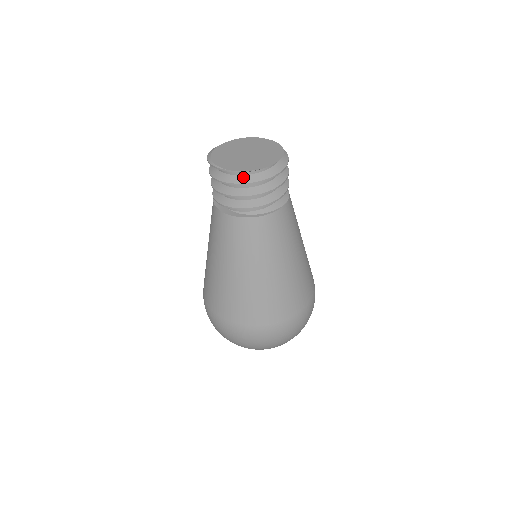
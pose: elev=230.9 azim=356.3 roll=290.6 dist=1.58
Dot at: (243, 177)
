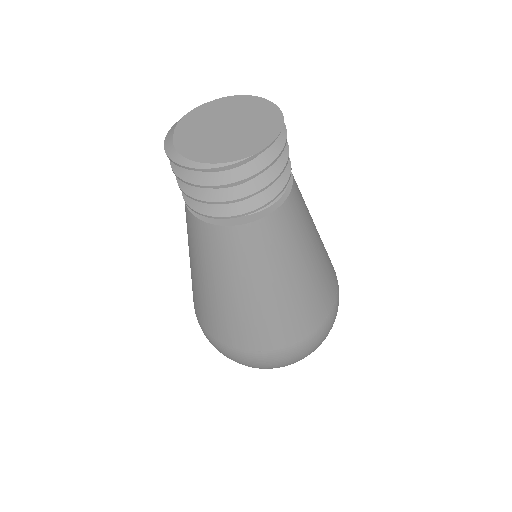
Dot at: (265, 154)
